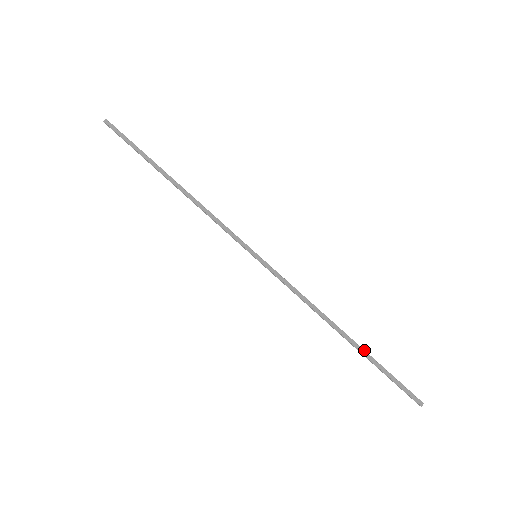
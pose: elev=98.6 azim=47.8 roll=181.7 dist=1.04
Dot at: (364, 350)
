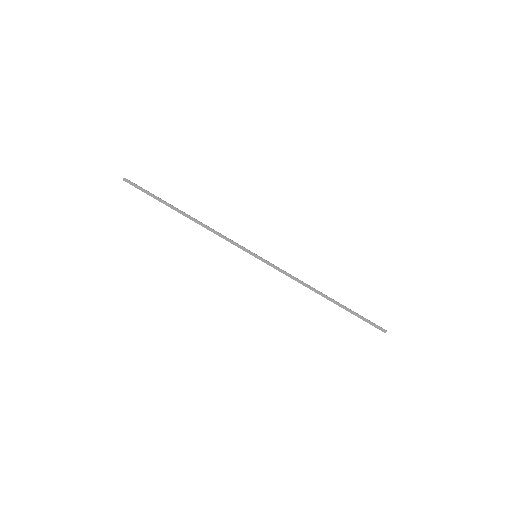
Dot at: (342, 305)
